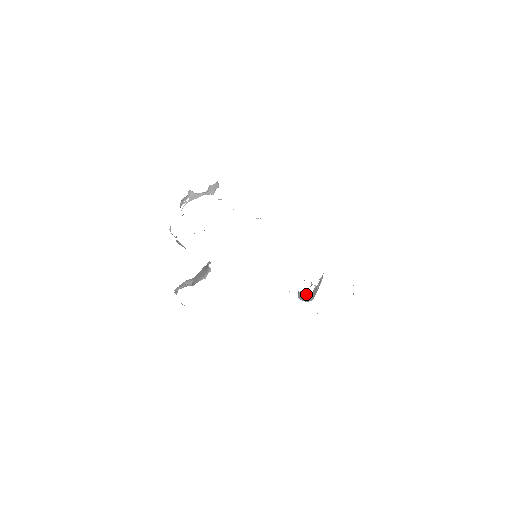
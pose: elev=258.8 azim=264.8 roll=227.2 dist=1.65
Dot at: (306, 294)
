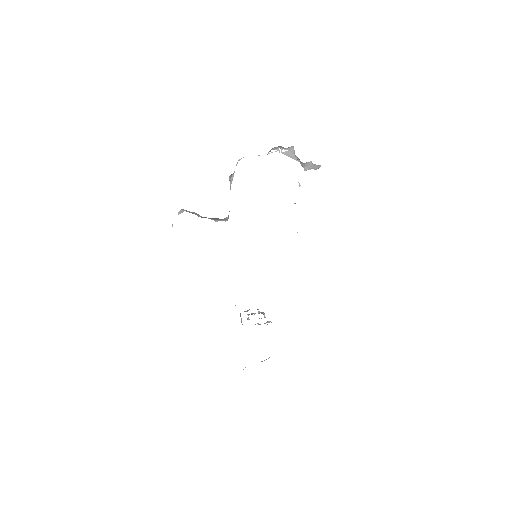
Dot at: occluded
